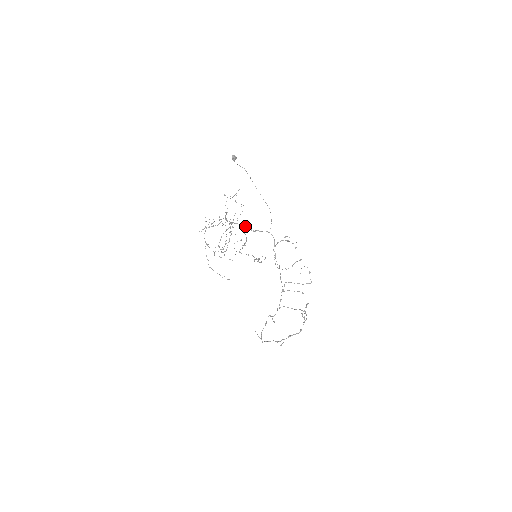
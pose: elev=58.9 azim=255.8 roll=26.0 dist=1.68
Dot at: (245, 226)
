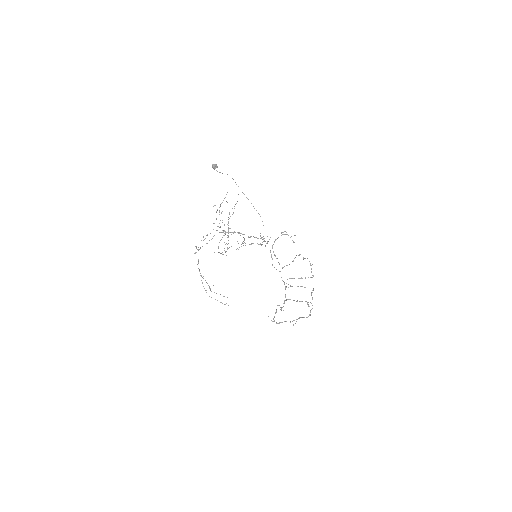
Dot at: (239, 233)
